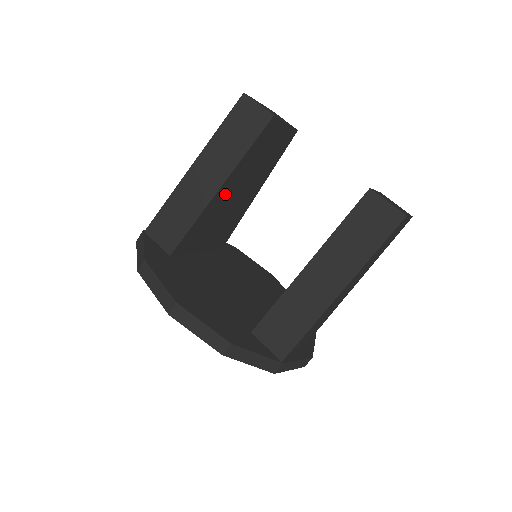
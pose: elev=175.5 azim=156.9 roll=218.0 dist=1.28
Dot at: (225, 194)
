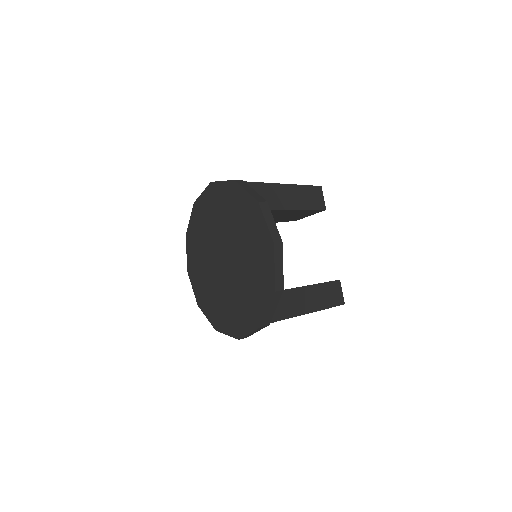
Dot at: (280, 213)
